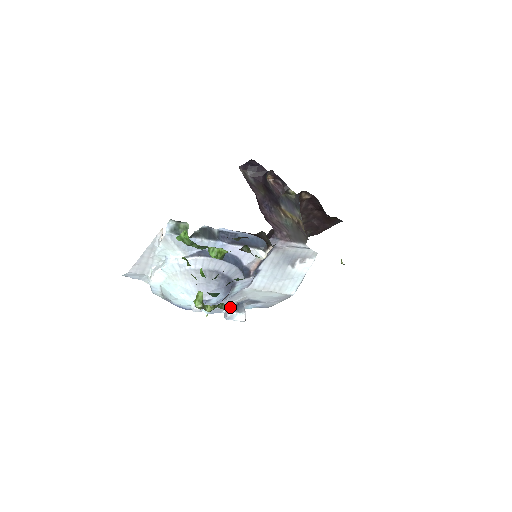
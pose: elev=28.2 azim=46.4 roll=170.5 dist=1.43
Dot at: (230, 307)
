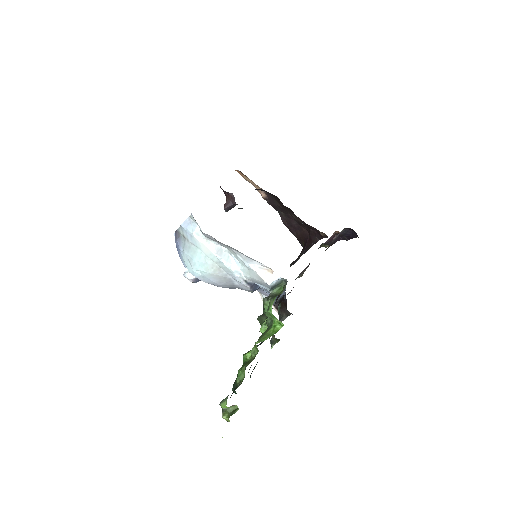
Dot at: occluded
